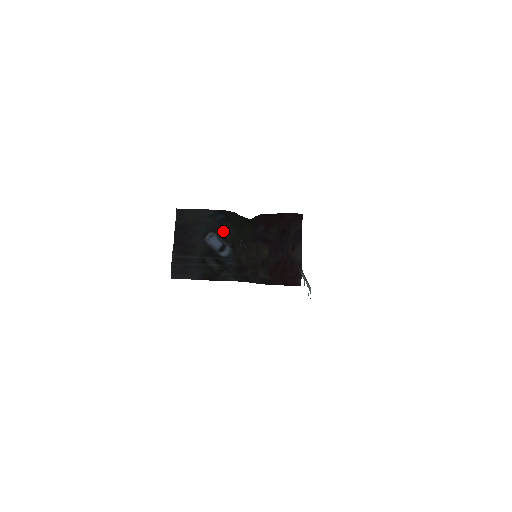
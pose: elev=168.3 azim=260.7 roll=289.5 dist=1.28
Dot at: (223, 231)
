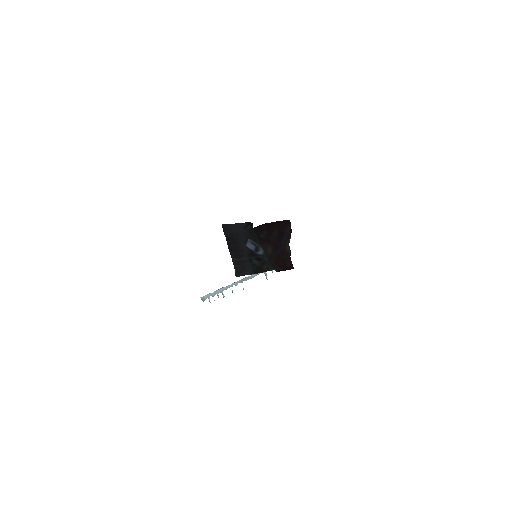
Dot at: (255, 237)
